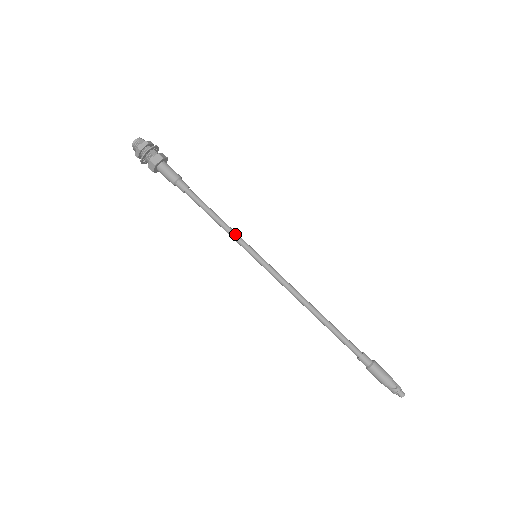
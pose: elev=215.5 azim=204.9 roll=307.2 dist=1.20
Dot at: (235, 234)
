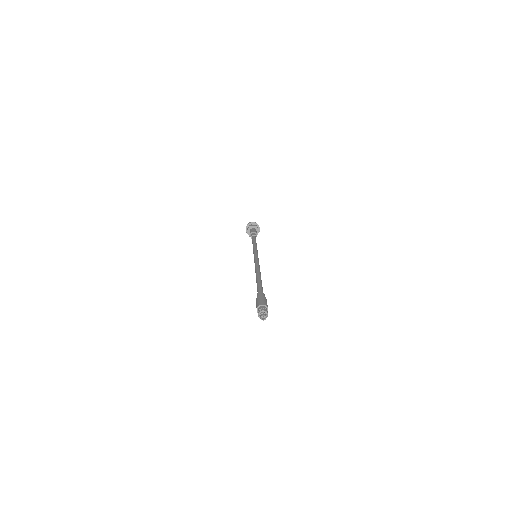
Dot at: (254, 248)
